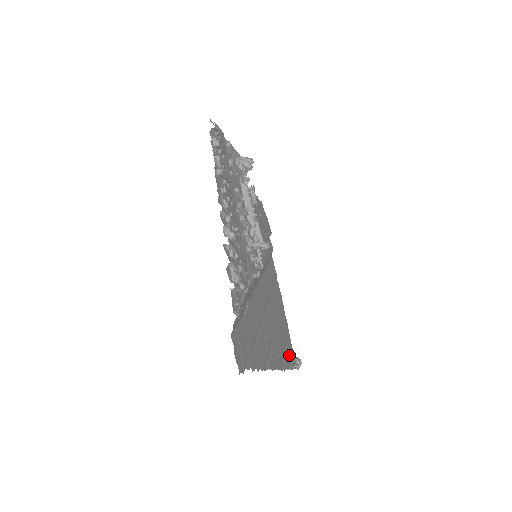
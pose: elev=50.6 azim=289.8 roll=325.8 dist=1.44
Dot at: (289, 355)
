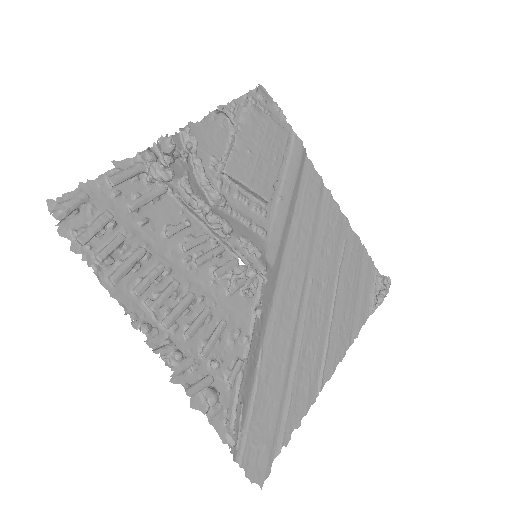
Dot at: (367, 290)
